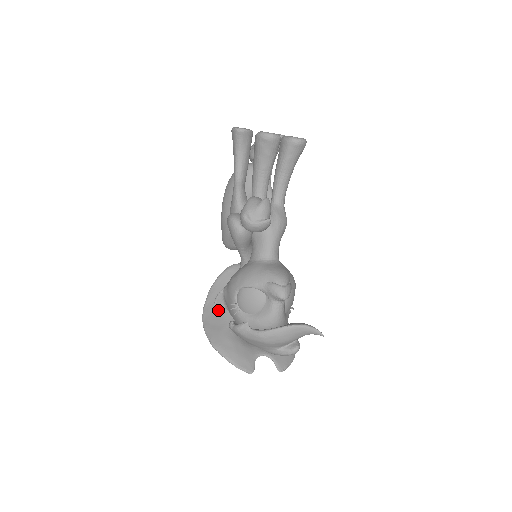
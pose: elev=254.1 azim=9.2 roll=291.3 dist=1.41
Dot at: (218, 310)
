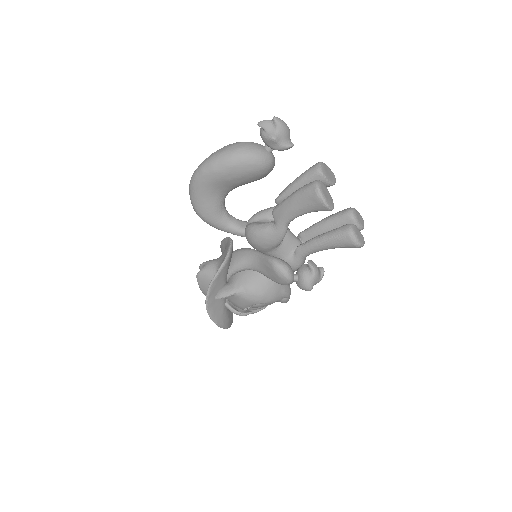
Dot at: (218, 299)
